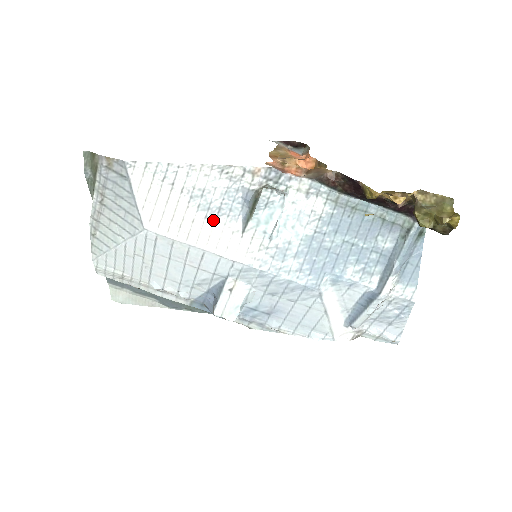
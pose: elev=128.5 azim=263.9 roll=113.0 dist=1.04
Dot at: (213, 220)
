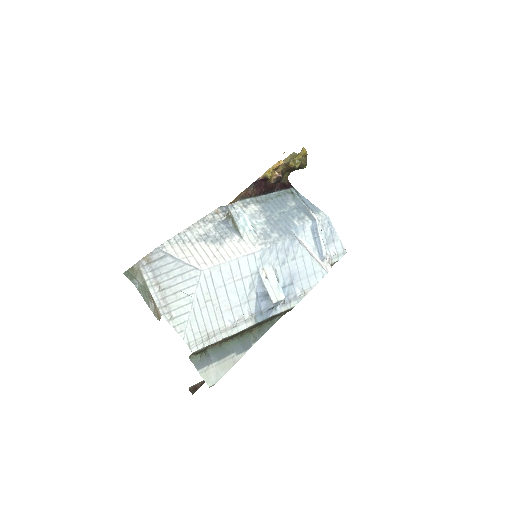
Dot at: (225, 243)
